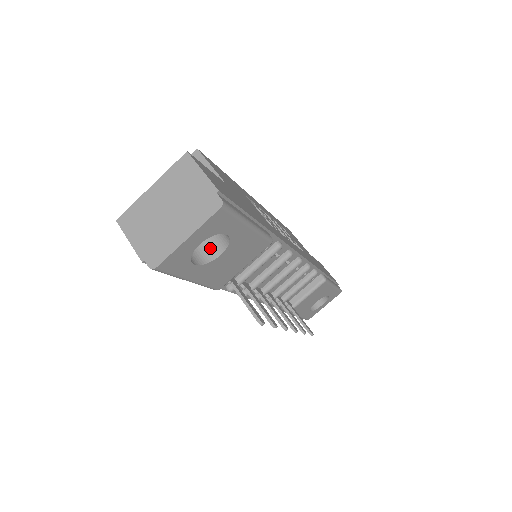
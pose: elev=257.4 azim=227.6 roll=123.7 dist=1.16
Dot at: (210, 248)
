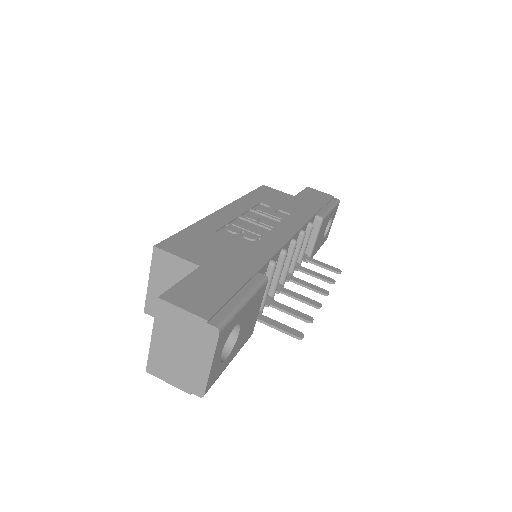
Dot at: occluded
